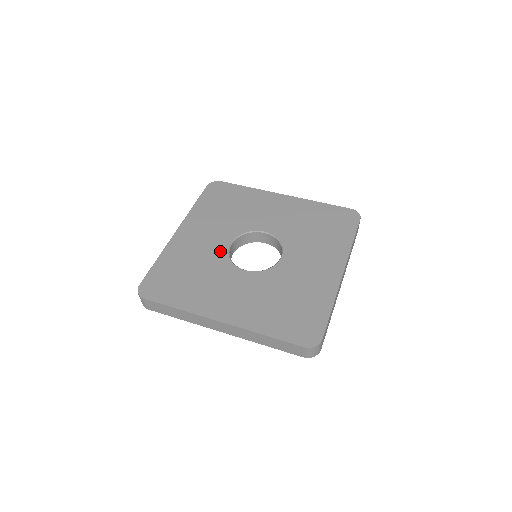
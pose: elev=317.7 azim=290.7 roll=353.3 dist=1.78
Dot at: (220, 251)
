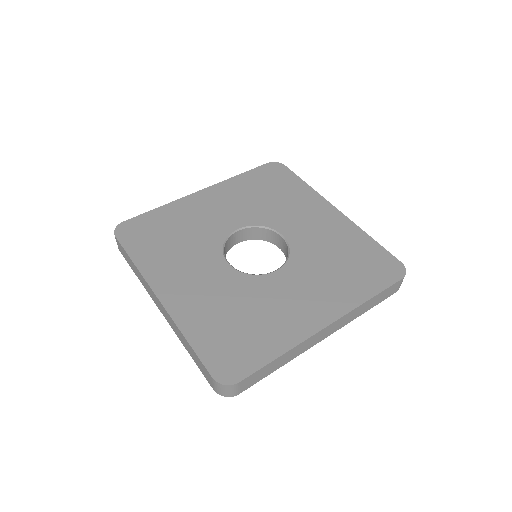
Dot at: (221, 231)
